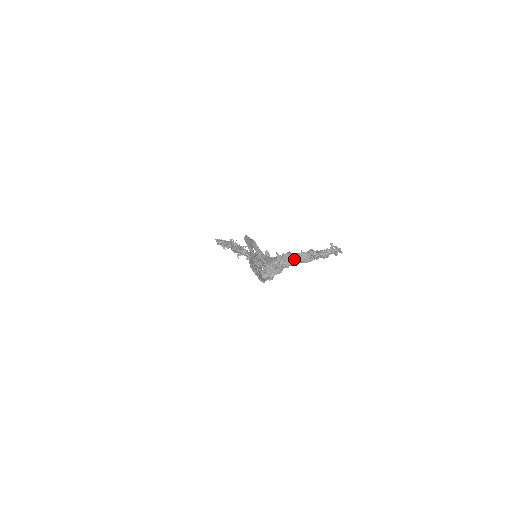
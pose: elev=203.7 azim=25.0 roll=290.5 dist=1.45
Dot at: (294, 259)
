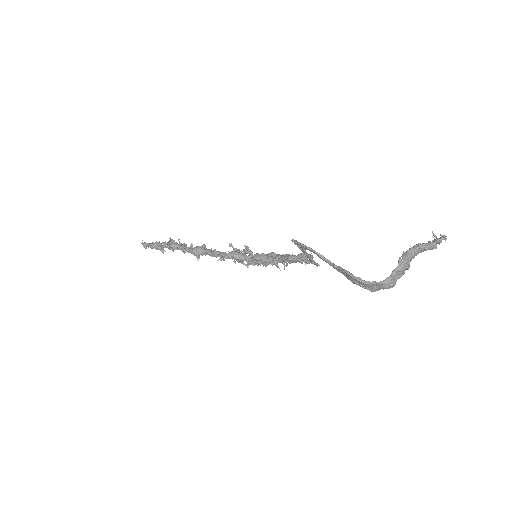
Dot at: (411, 259)
